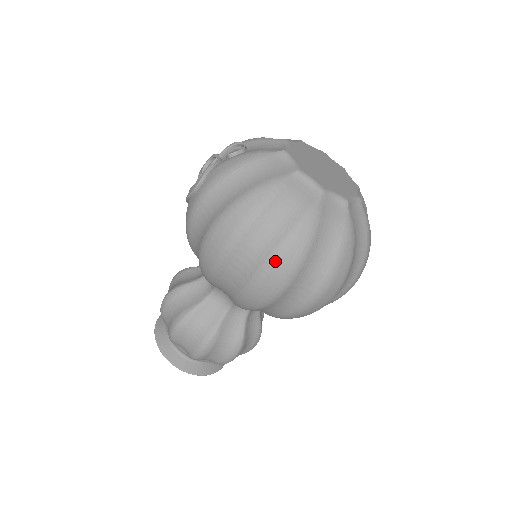
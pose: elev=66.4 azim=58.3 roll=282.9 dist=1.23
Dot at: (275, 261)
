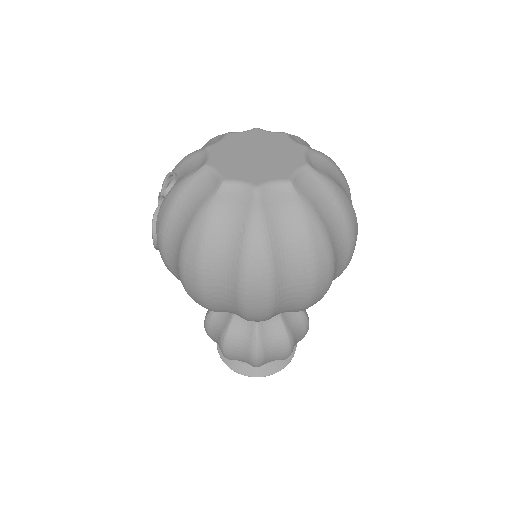
Dot at: (245, 282)
